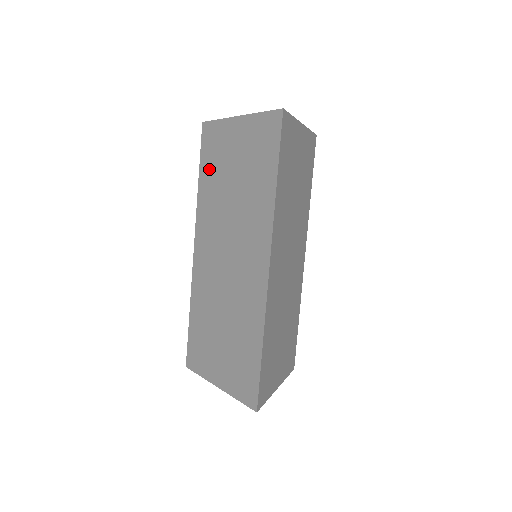
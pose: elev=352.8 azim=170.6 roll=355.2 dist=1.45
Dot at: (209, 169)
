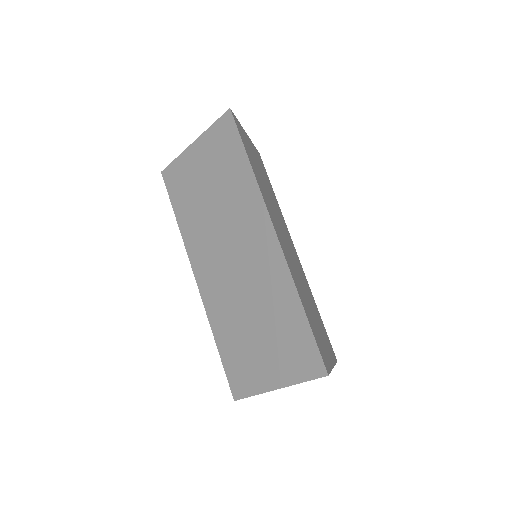
Dot at: (183, 202)
